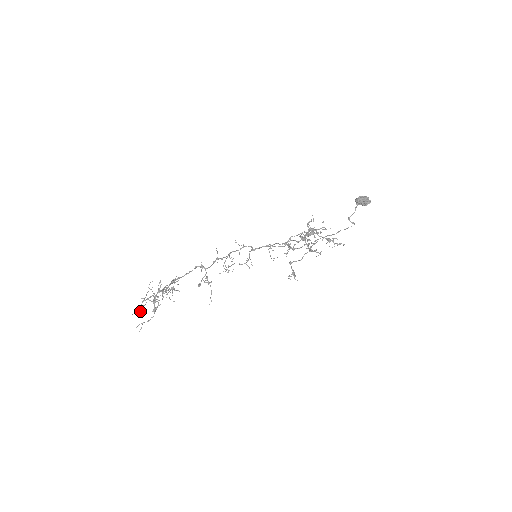
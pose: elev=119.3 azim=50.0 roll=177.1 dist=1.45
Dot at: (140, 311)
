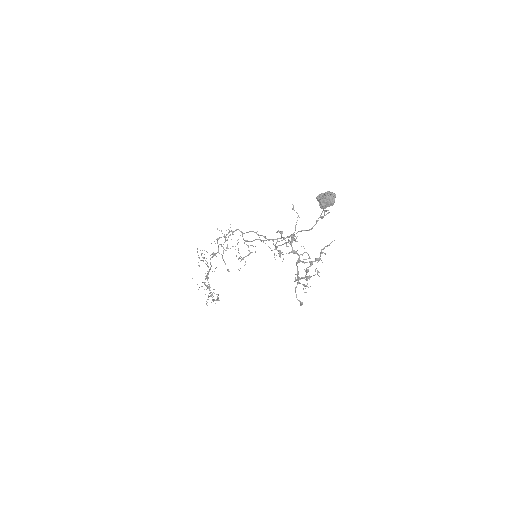
Dot at: occluded
